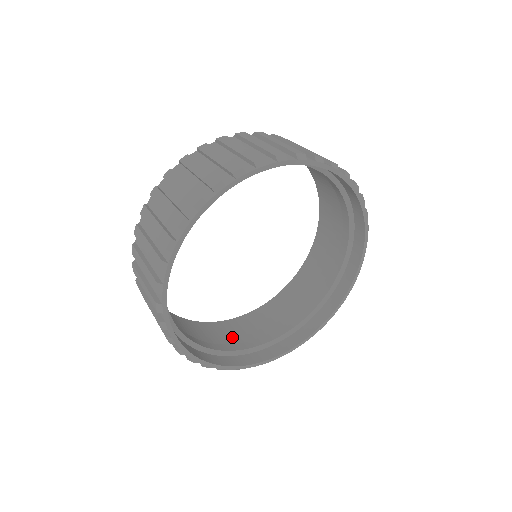
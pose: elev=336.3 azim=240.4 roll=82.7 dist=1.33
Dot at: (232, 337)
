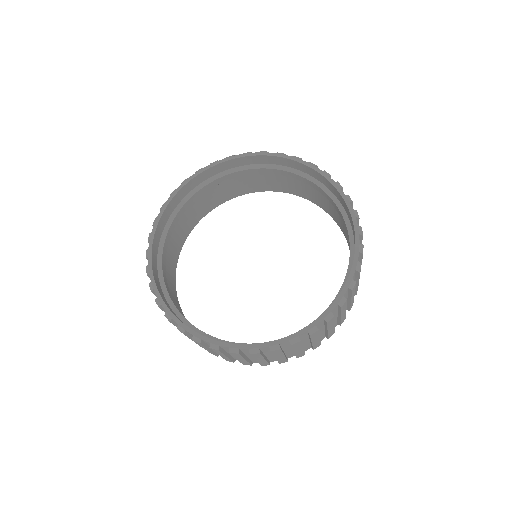
Dot at: occluded
